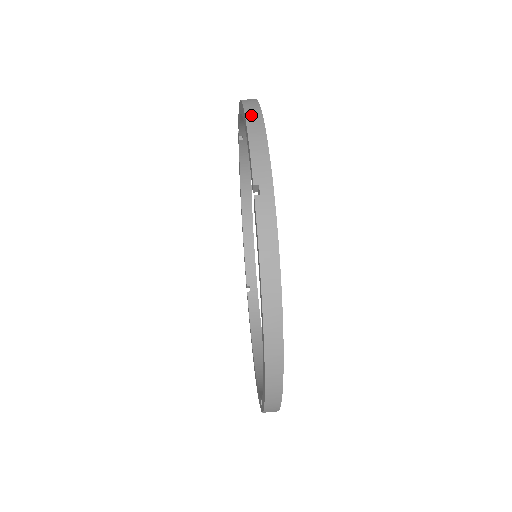
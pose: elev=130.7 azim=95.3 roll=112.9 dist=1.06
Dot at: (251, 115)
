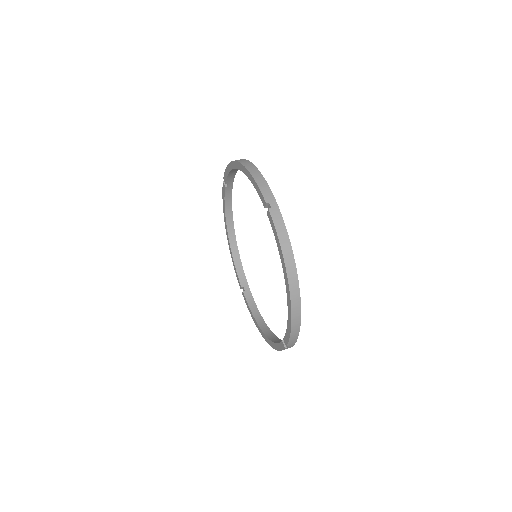
Dot at: (250, 168)
